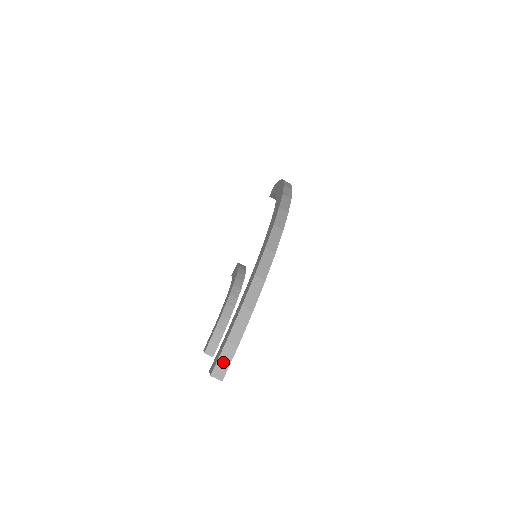
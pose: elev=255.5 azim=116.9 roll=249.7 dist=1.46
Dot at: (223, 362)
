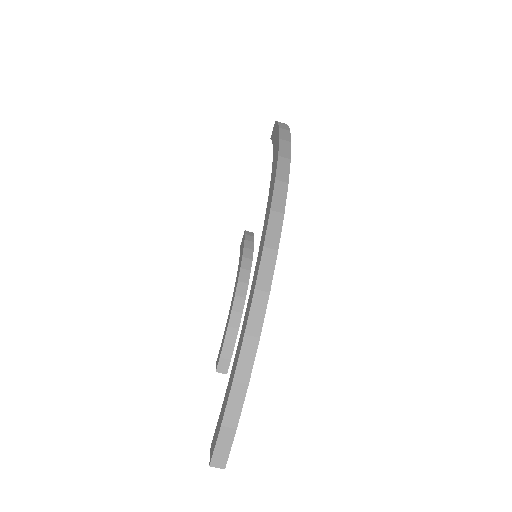
Dot at: (221, 449)
